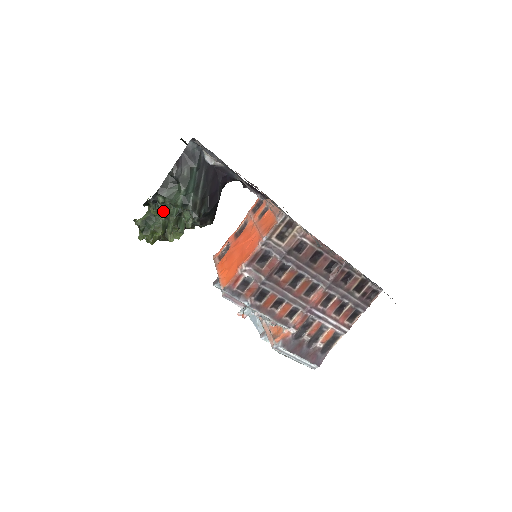
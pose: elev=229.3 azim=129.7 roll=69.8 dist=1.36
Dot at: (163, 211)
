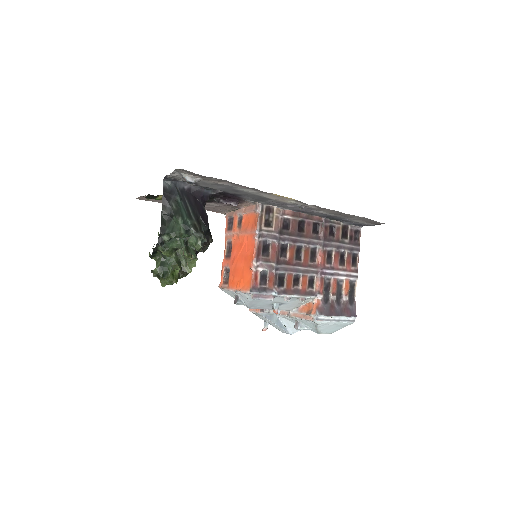
Dot at: (172, 248)
